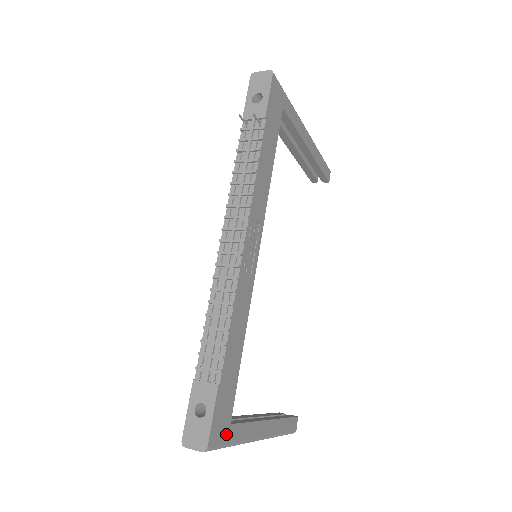
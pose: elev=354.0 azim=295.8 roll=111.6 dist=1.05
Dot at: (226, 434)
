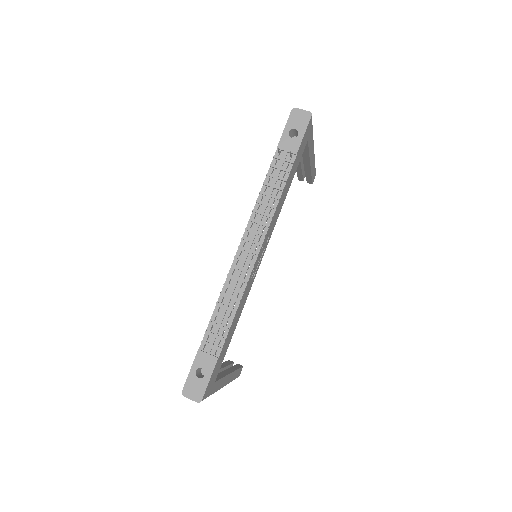
Dot at: (211, 389)
